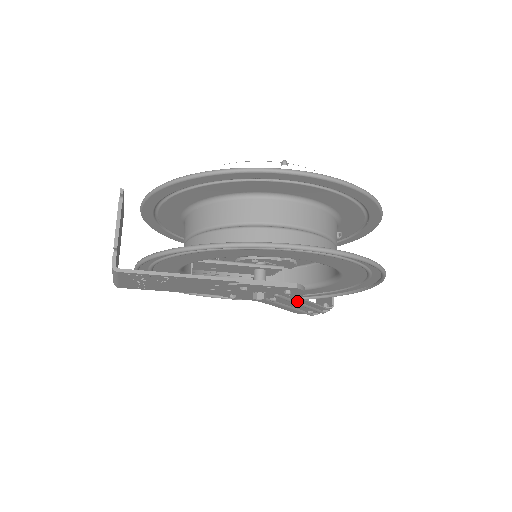
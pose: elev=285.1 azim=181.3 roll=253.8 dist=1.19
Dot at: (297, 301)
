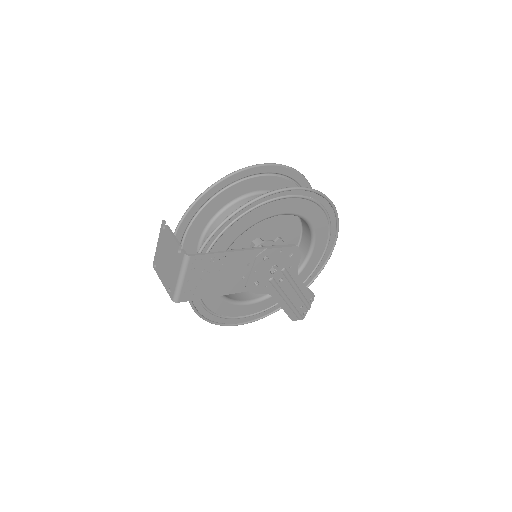
Dot at: (294, 282)
